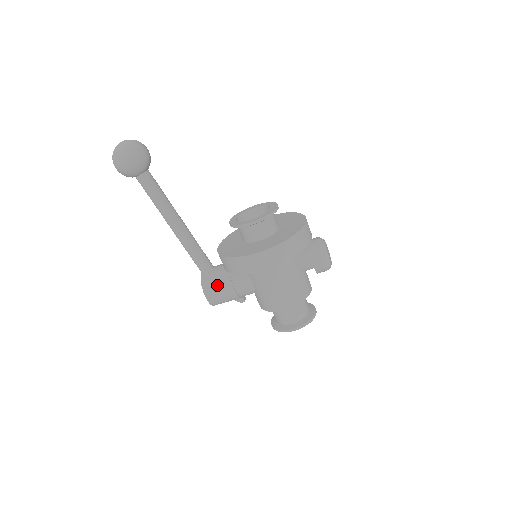
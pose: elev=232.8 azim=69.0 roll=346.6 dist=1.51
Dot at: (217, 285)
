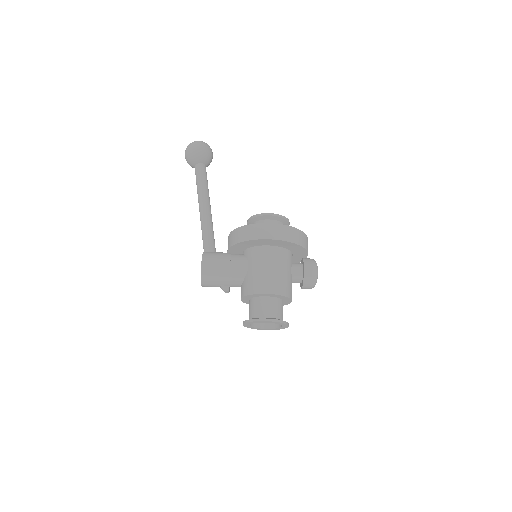
Dot at: (216, 257)
